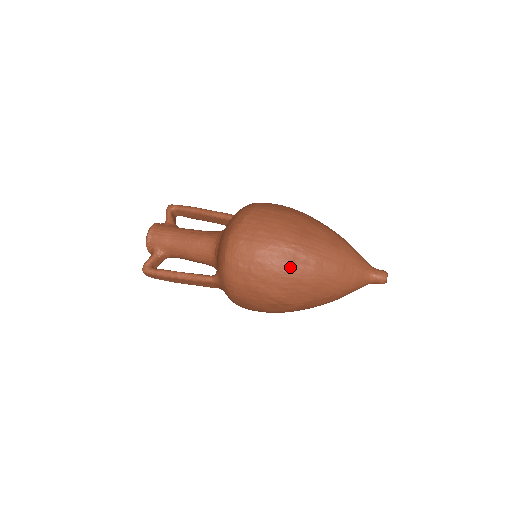
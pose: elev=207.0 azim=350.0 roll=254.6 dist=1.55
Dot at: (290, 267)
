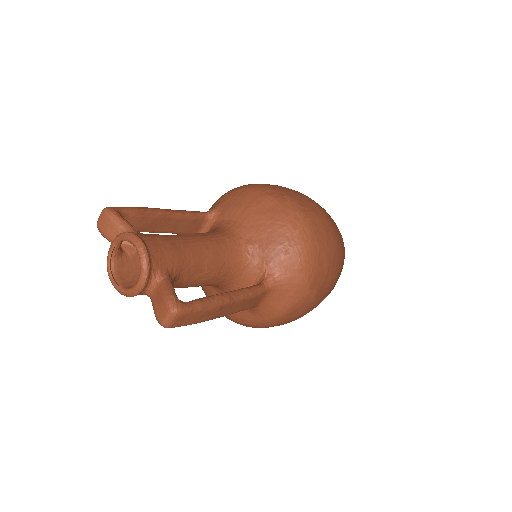
Dot at: (340, 236)
